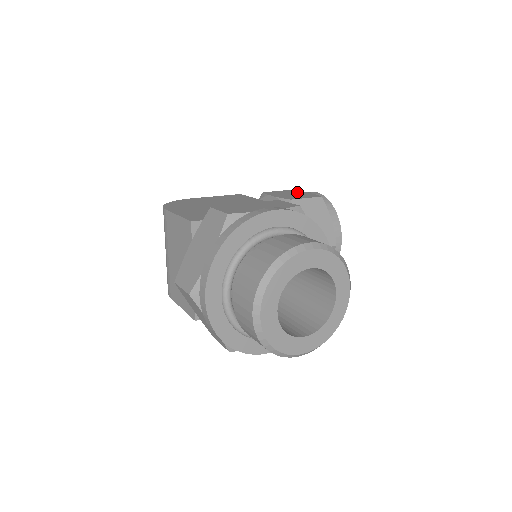
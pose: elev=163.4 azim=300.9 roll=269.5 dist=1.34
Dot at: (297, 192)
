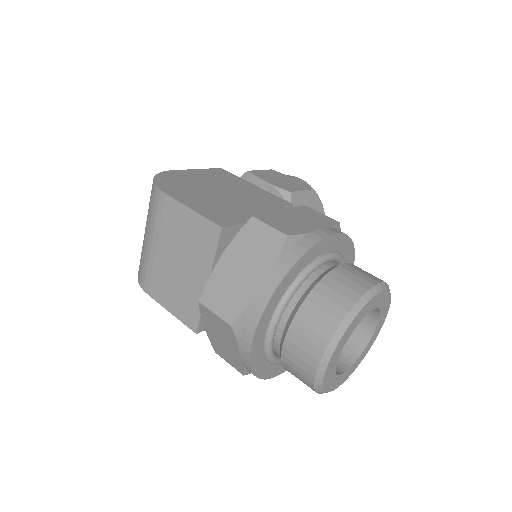
Dot at: (283, 176)
